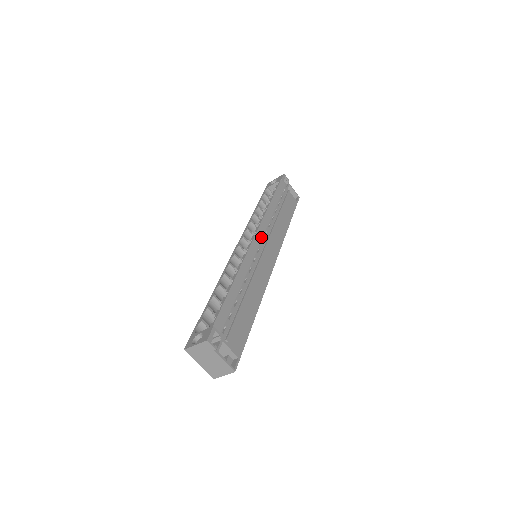
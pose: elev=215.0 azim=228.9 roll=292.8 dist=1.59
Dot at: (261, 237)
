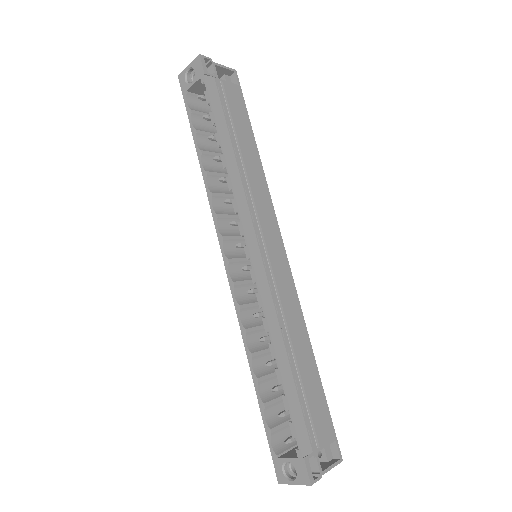
Dot at: (254, 238)
